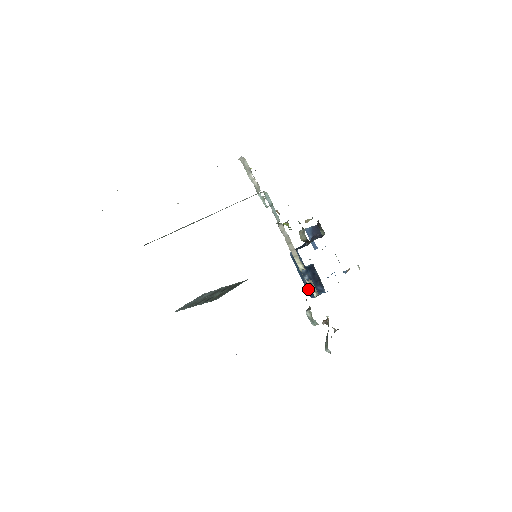
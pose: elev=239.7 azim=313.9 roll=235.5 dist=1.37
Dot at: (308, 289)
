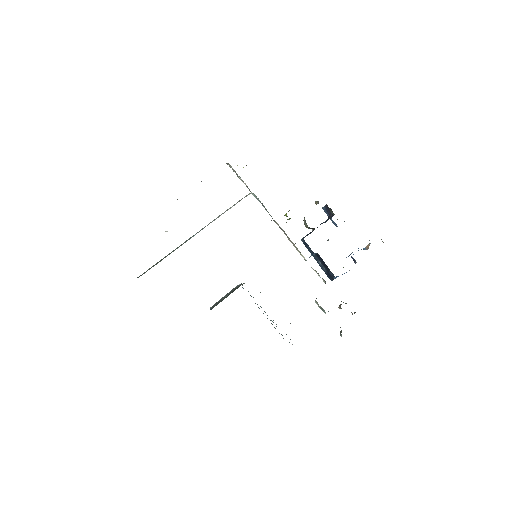
Dot at: (325, 273)
